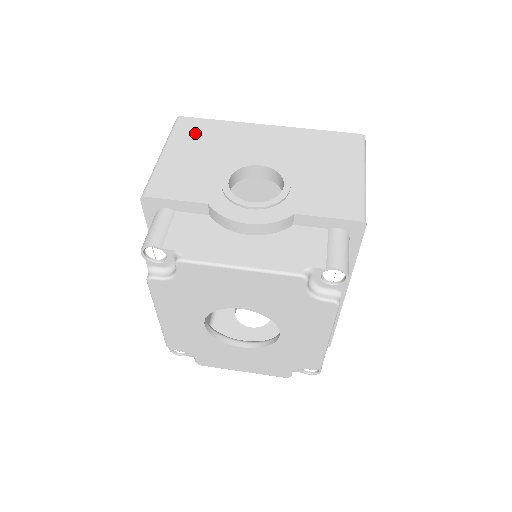
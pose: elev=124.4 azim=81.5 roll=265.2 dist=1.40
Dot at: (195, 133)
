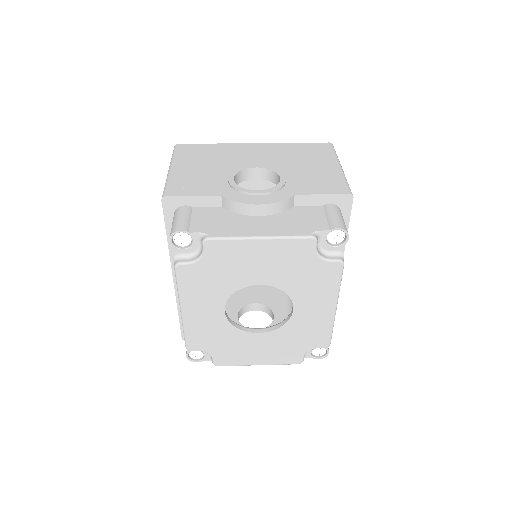
Dot at: (194, 153)
